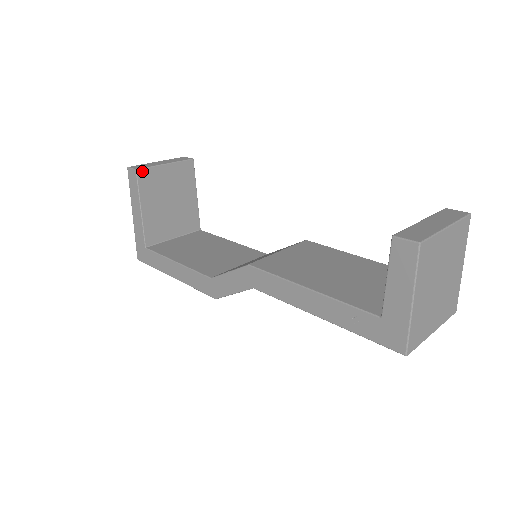
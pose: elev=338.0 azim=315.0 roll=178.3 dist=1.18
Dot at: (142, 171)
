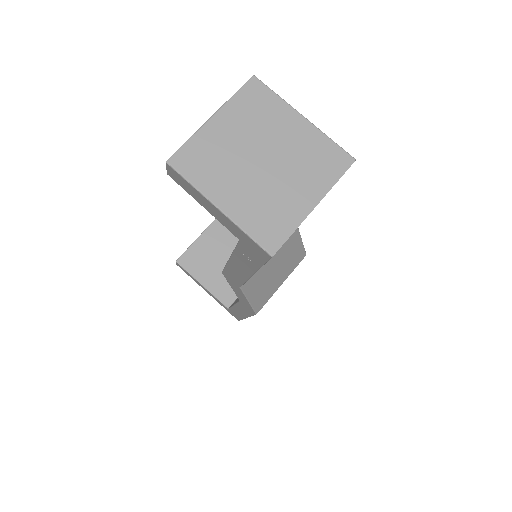
Dot at: (181, 259)
